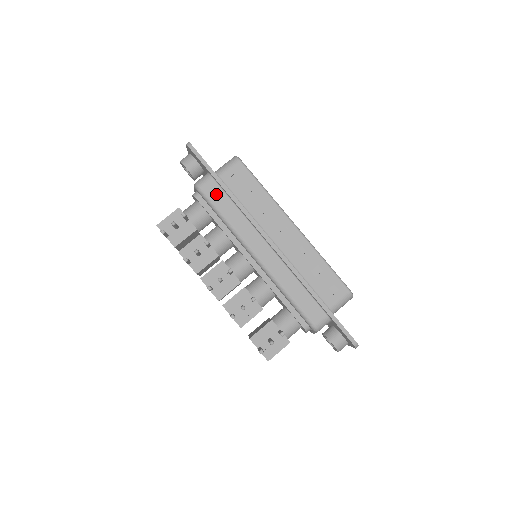
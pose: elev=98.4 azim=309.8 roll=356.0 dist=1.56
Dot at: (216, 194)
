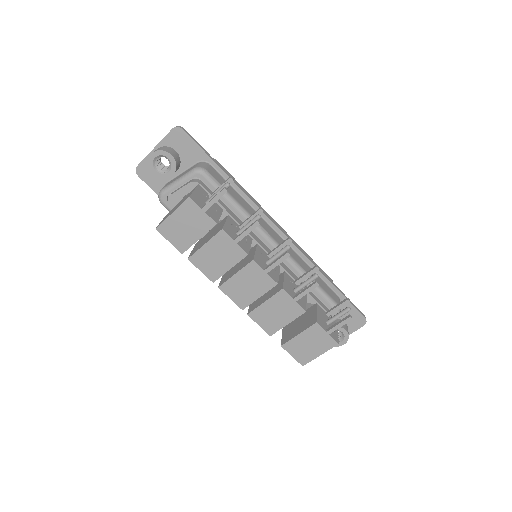
Dot at: (221, 180)
